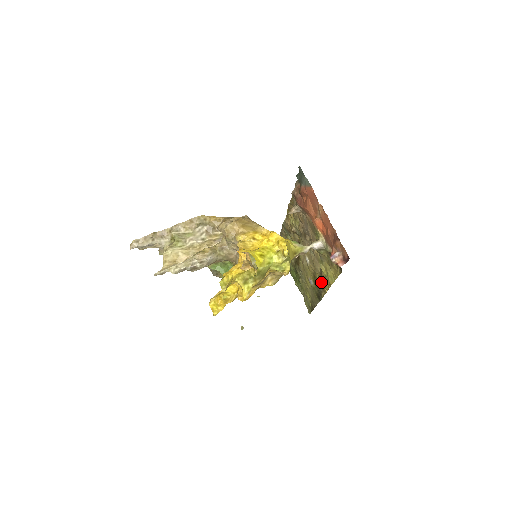
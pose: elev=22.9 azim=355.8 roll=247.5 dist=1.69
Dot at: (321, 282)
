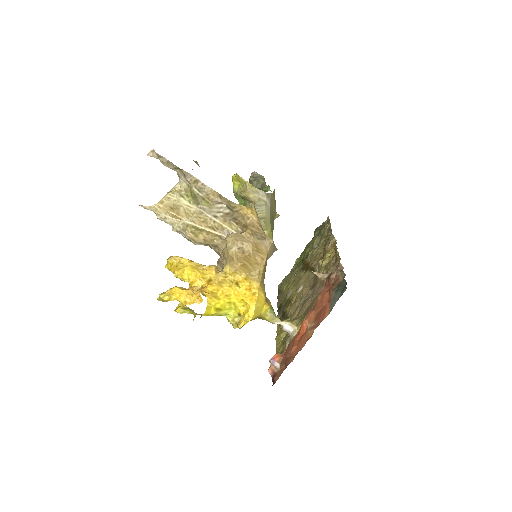
Dot at: (284, 316)
